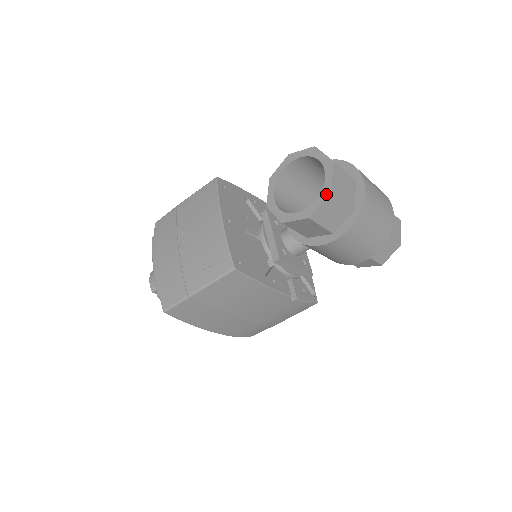
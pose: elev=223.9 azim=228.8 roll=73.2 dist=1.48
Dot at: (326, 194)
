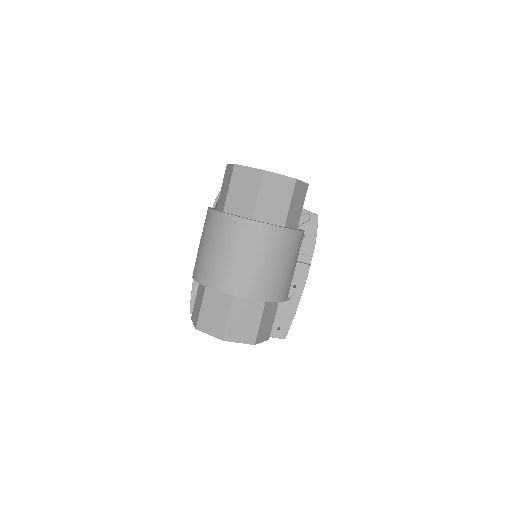
Dot at: (254, 344)
